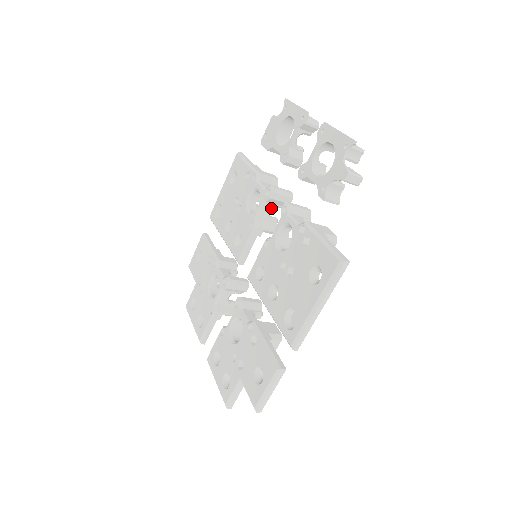
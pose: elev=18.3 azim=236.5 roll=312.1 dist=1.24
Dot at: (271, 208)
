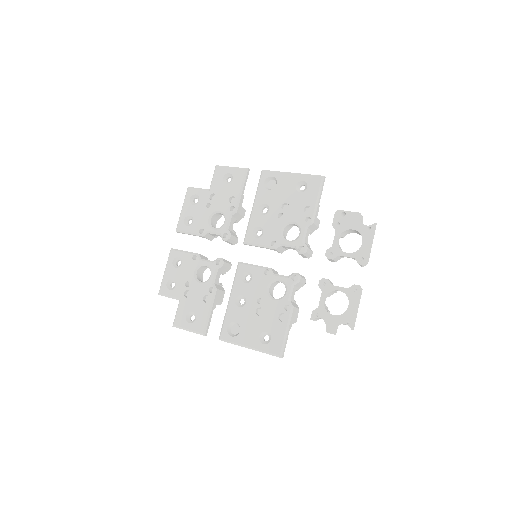
Dot at: (293, 249)
